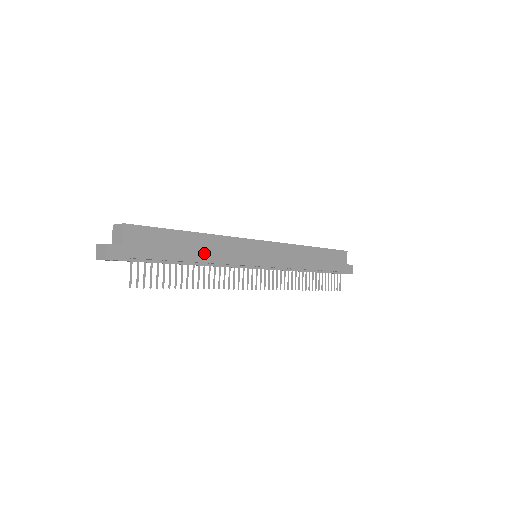
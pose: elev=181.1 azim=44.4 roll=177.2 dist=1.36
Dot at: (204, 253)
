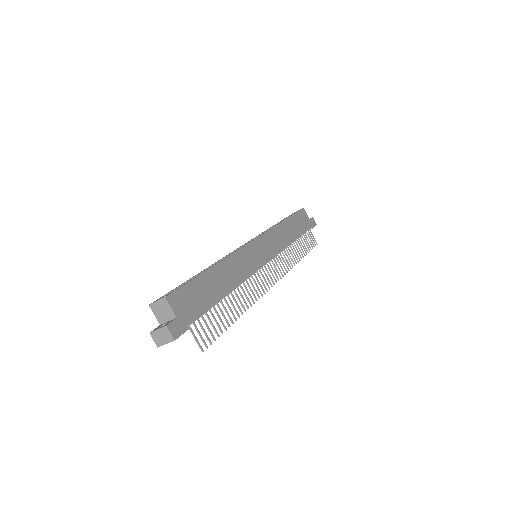
Dot at: (229, 280)
